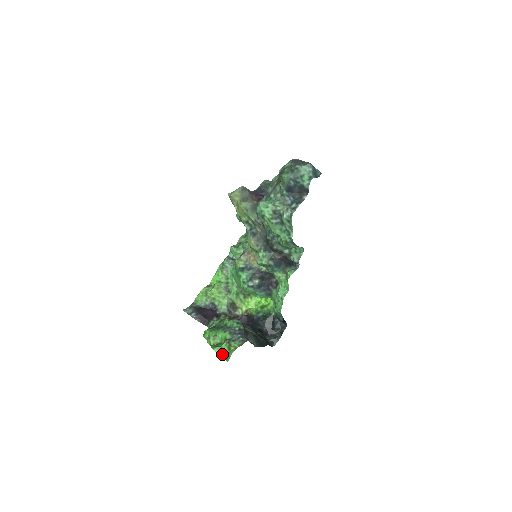
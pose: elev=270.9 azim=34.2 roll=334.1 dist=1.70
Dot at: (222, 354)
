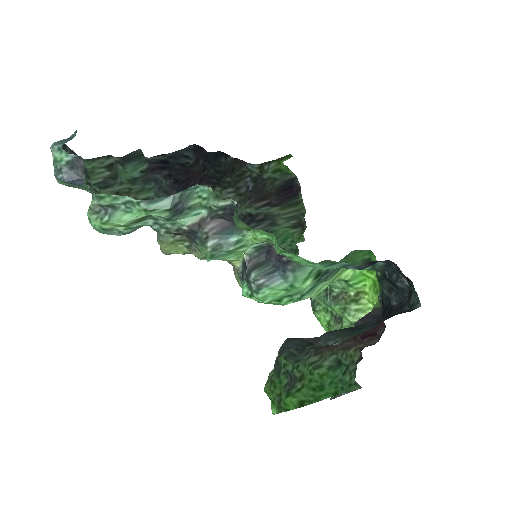
Dot at: occluded
